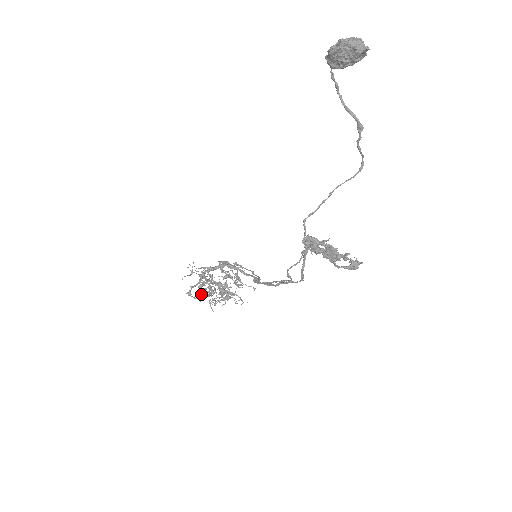
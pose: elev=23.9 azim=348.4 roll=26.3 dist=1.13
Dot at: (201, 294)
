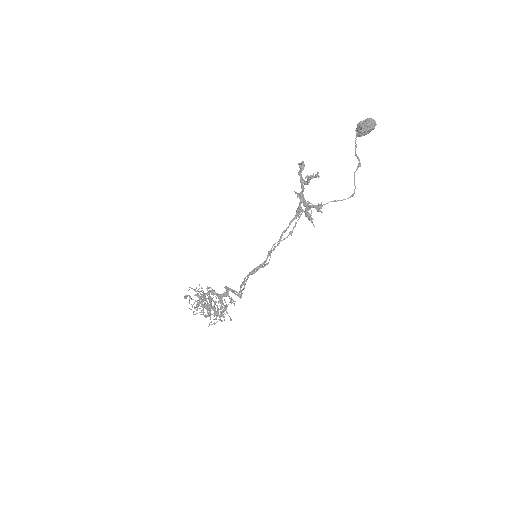
Dot at: (191, 309)
